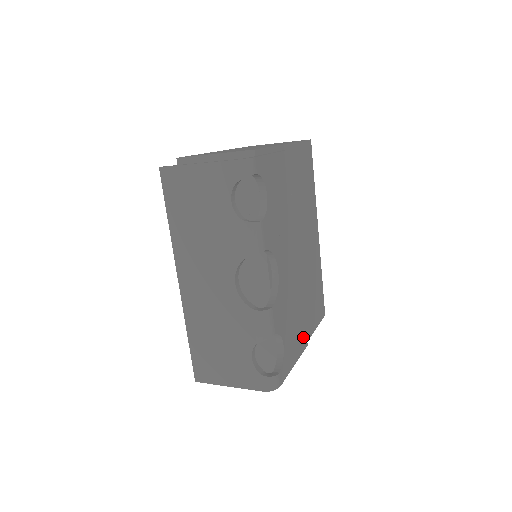
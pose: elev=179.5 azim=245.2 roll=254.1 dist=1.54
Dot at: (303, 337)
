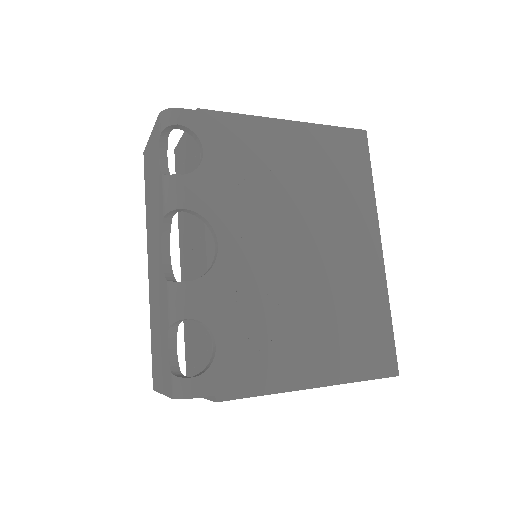
Dot at: (289, 364)
